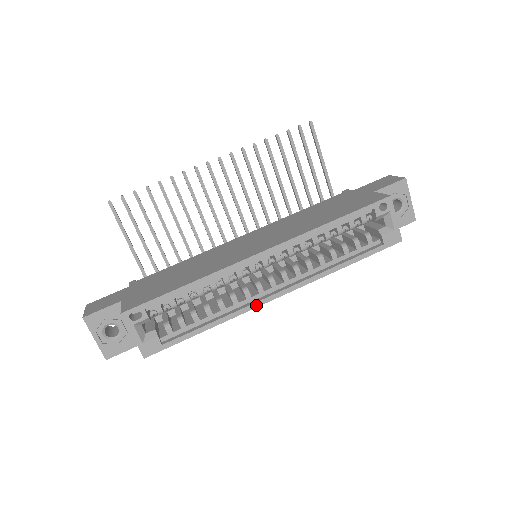
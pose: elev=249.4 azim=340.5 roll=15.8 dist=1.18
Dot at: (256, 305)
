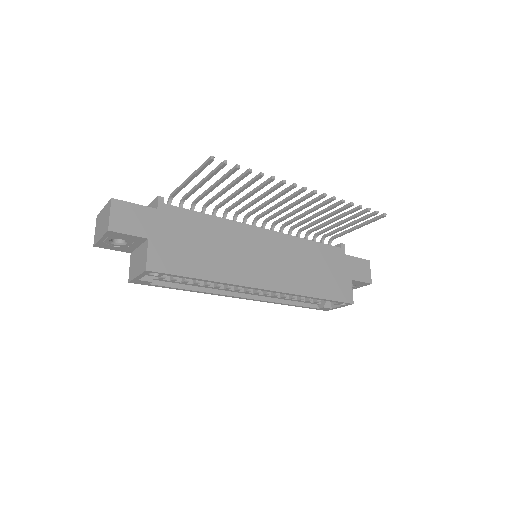
Dot at: (226, 296)
